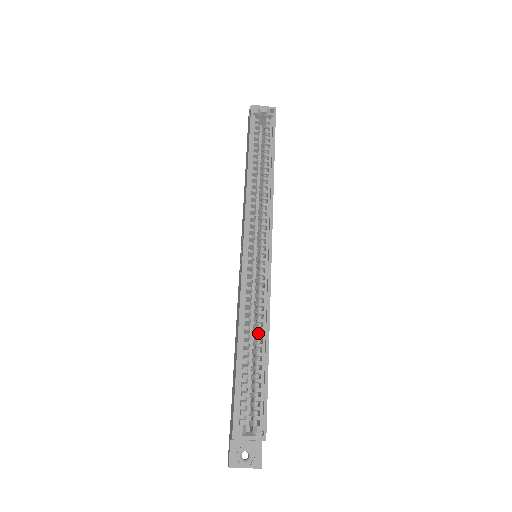
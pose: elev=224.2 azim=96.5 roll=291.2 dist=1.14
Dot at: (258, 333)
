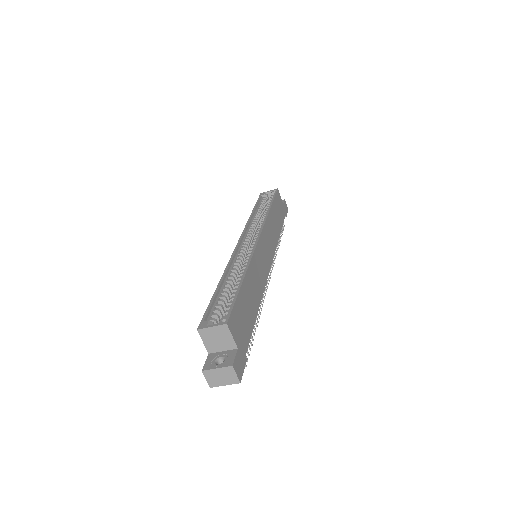
Dot at: occluded
